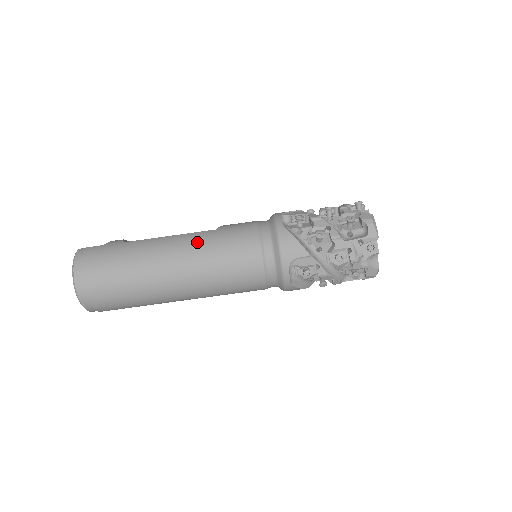
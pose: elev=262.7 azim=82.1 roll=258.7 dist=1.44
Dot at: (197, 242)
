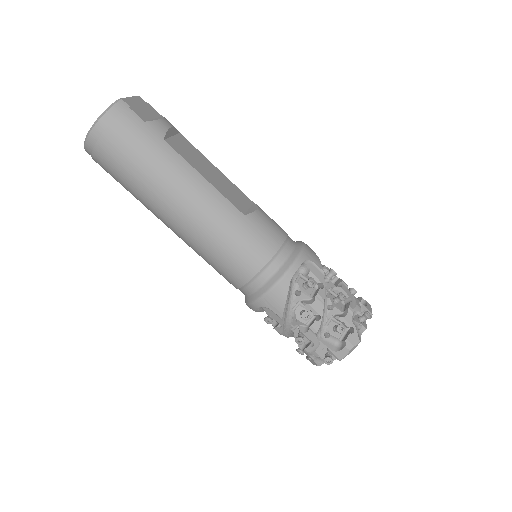
Dot at: (217, 214)
